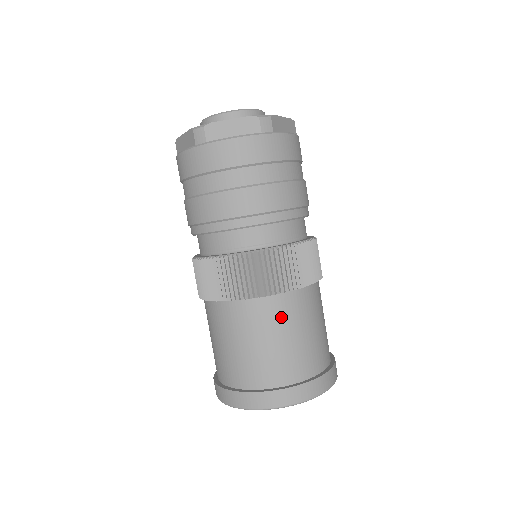
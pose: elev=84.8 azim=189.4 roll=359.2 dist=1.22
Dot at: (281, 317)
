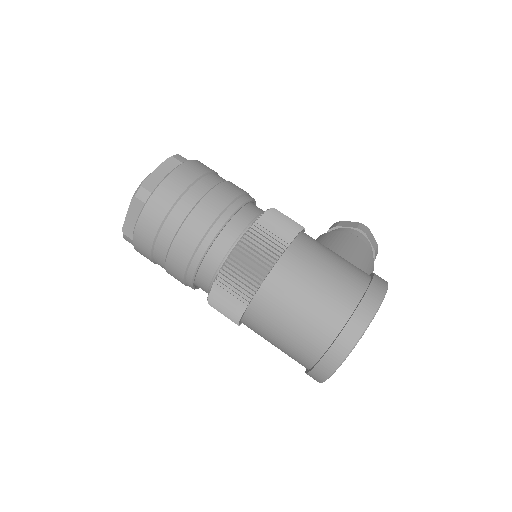
Dot at: (276, 304)
